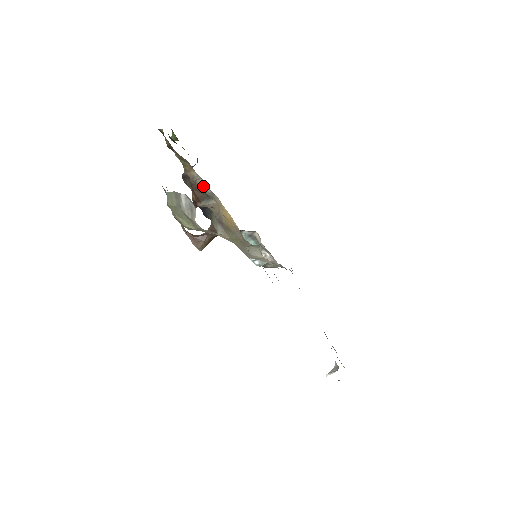
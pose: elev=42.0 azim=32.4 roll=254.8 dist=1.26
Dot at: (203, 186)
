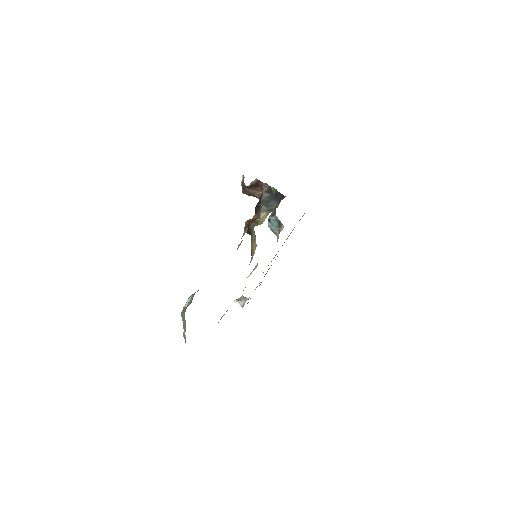
Dot at: (253, 236)
